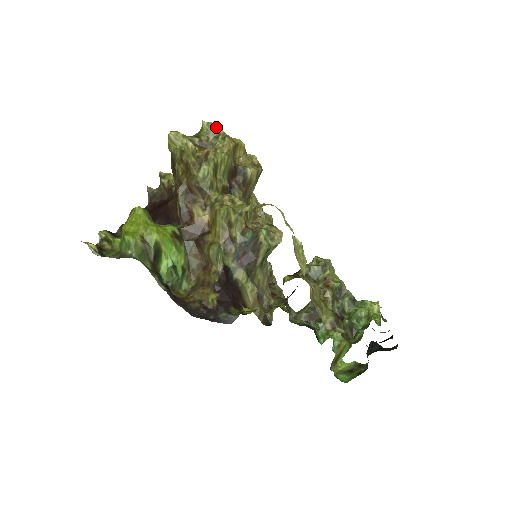
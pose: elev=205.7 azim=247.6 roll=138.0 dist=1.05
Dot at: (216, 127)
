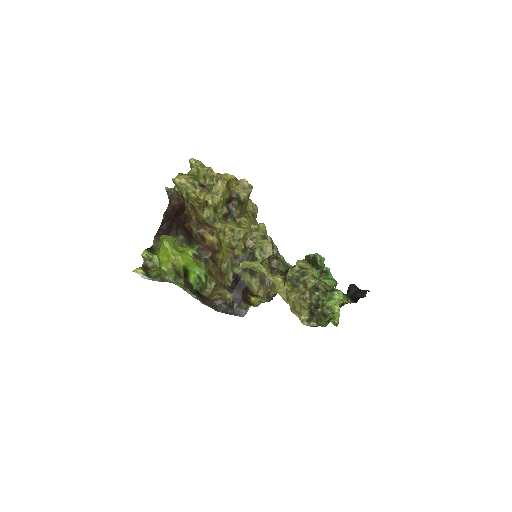
Dot at: (210, 171)
